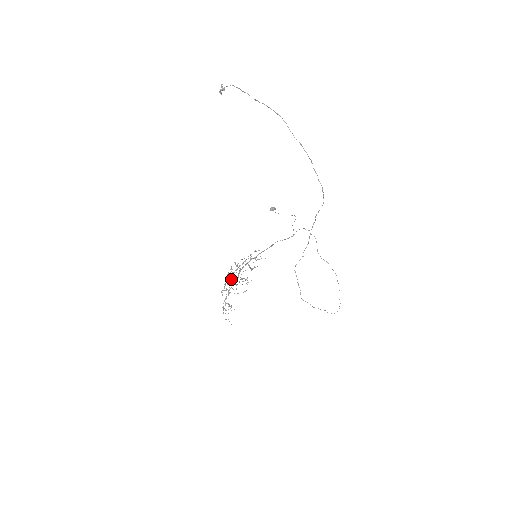
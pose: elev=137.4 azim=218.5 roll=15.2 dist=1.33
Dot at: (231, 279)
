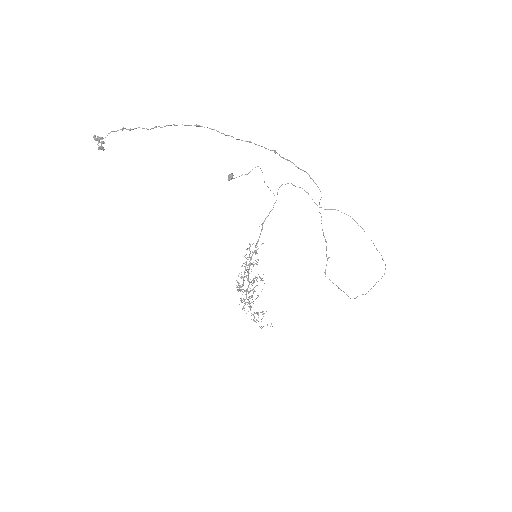
Dot at: (244, 291)
